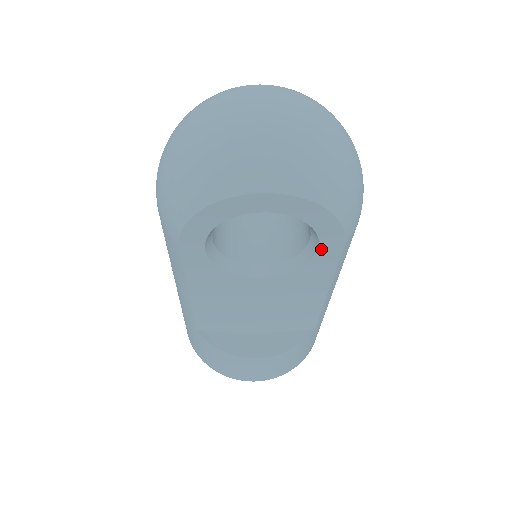
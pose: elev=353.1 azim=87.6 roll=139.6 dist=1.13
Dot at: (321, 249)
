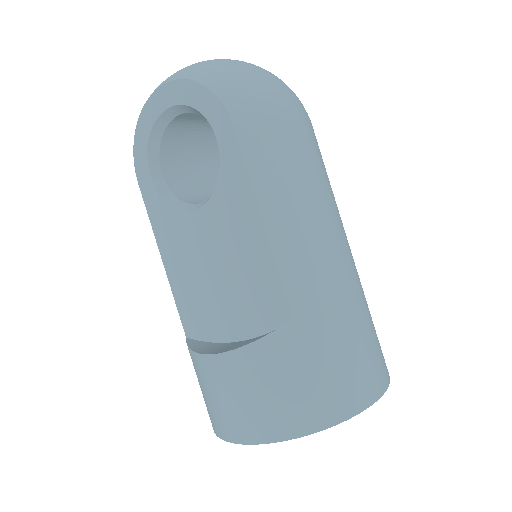
Dot at: (220, 140)
